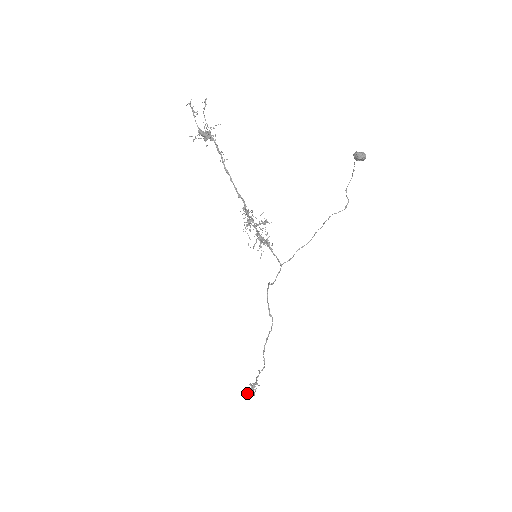
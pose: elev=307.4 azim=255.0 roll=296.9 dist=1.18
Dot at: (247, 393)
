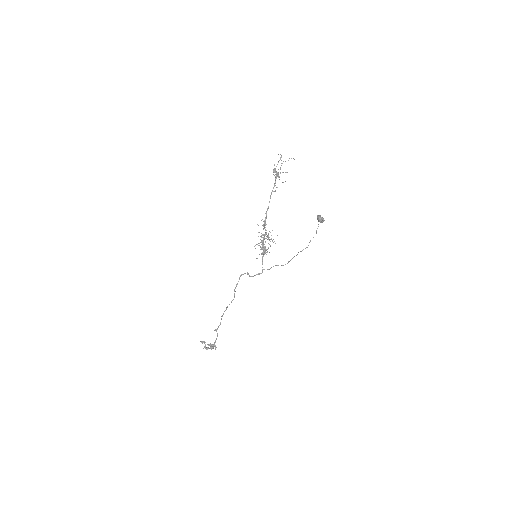
Dot at: (204, 342)
